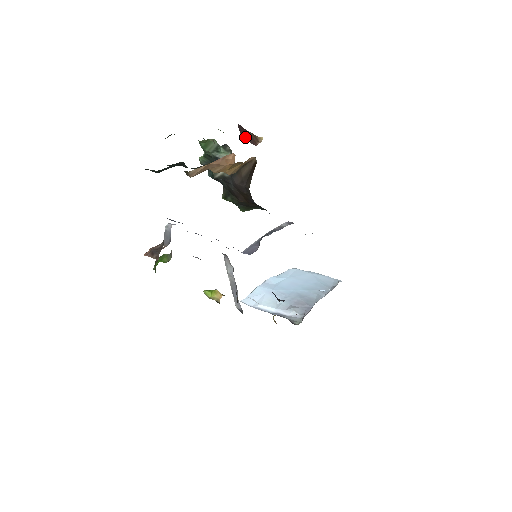
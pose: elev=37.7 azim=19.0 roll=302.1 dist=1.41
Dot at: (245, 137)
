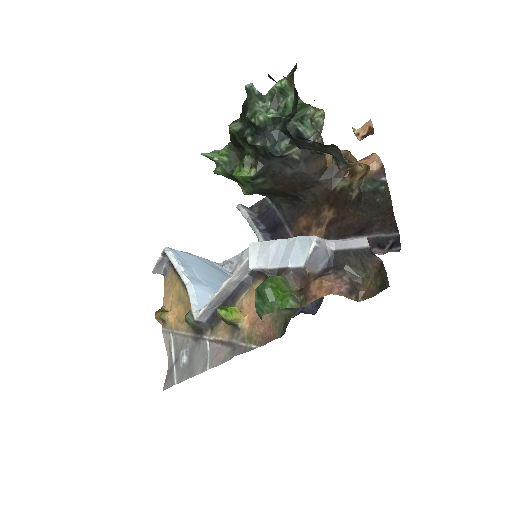
Dot at: occluded
